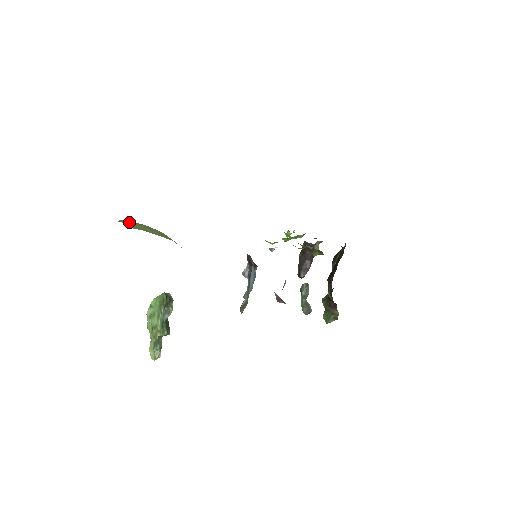
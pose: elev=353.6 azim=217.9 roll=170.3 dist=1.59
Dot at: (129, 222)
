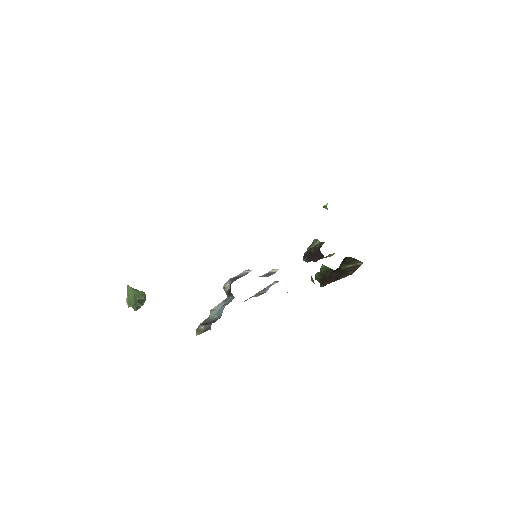
Dot at: occluded
